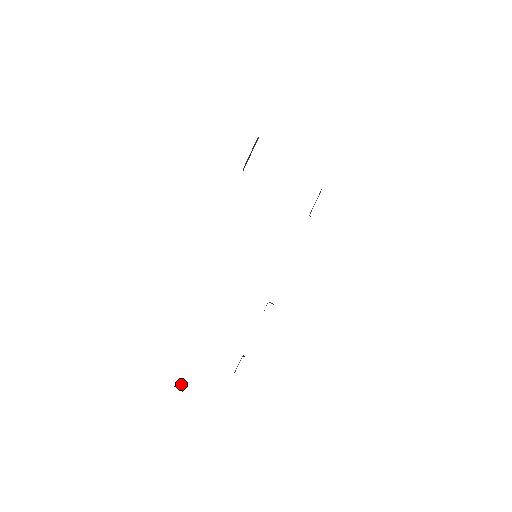
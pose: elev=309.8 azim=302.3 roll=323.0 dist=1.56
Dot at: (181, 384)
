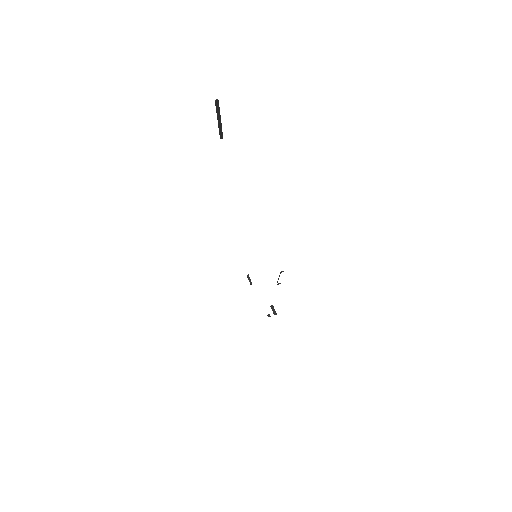
Dot at: (250, 279)
